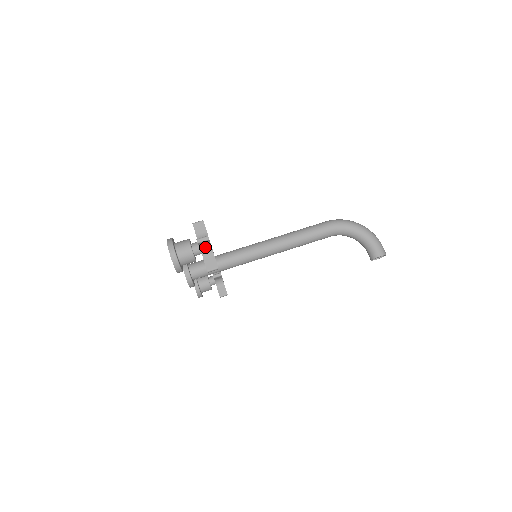
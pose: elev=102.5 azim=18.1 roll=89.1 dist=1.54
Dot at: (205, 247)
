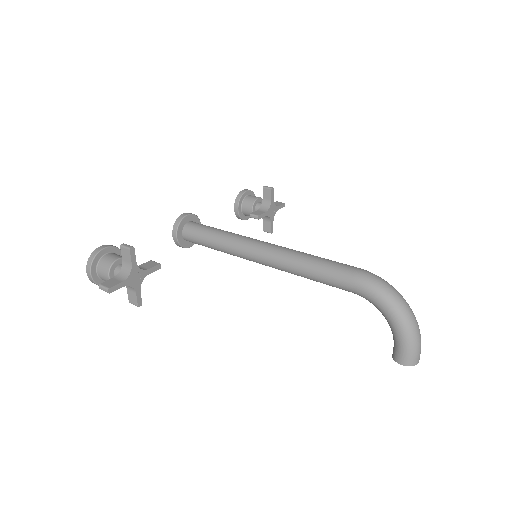
Dot at: occluded
